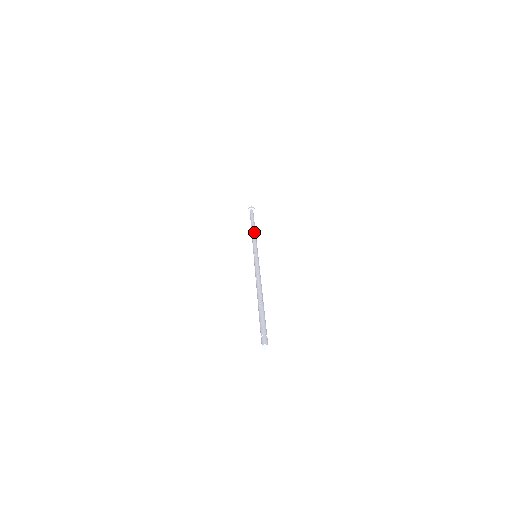
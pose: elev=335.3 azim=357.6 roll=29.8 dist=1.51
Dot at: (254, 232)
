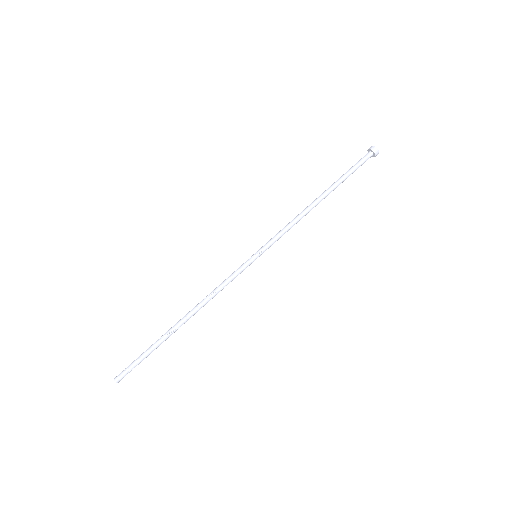
Dot at: (307, 211)
